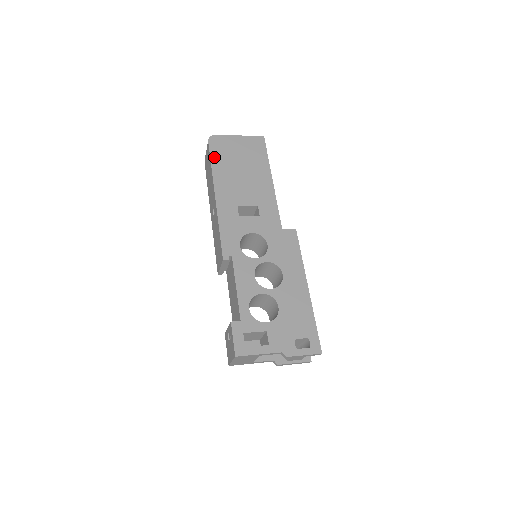
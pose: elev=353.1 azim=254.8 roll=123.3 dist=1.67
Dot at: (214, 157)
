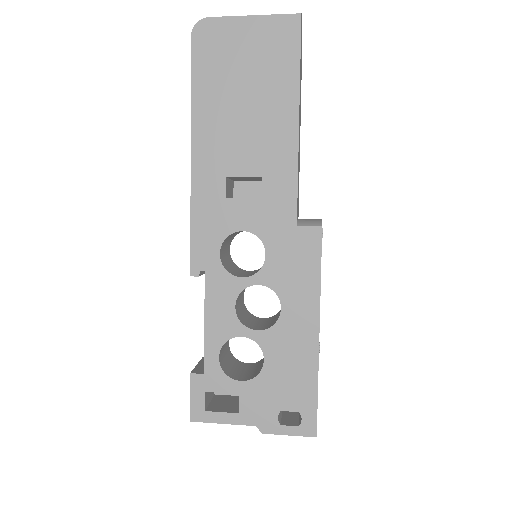
Dot at: (197, 72)
